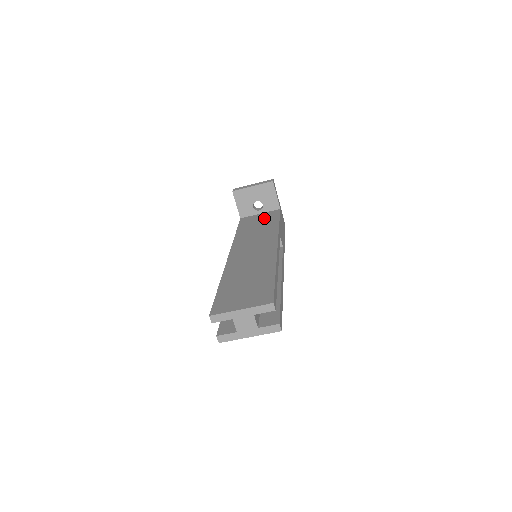
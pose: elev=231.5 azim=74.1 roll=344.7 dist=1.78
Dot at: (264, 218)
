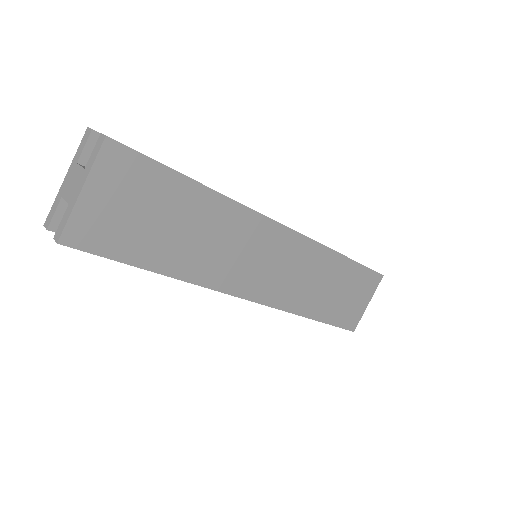
Dot at: occluded
